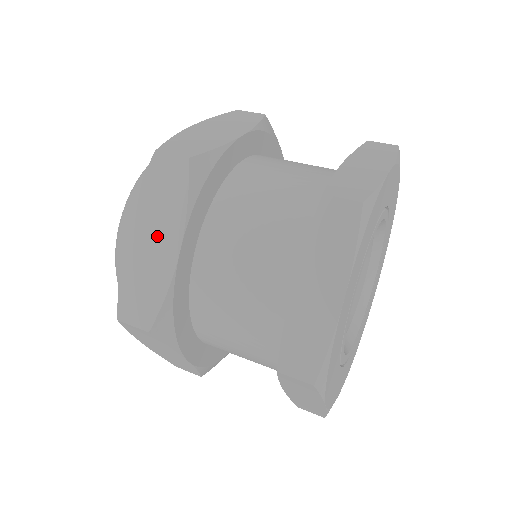
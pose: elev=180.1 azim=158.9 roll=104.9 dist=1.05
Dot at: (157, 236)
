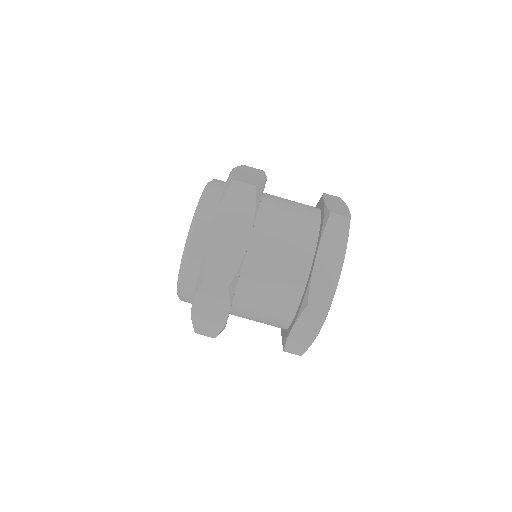
Dot at: (213, 310)
